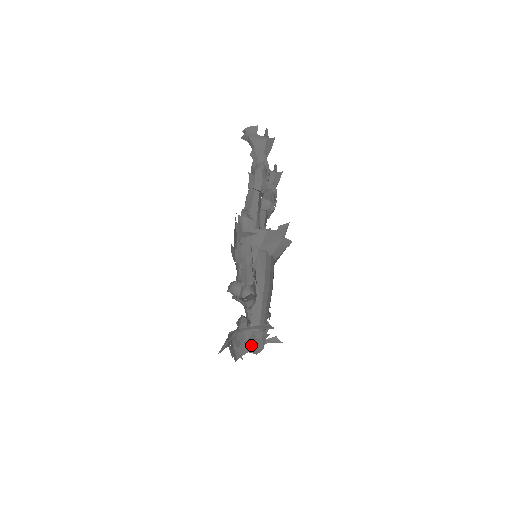
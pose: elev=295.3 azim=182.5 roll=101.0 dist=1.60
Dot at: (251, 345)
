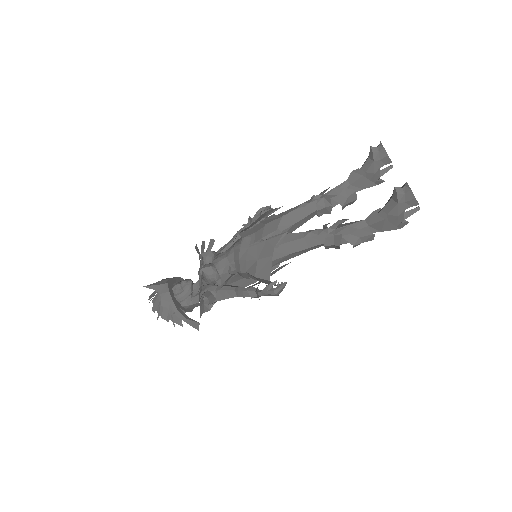
Dot at: (173, 320)
